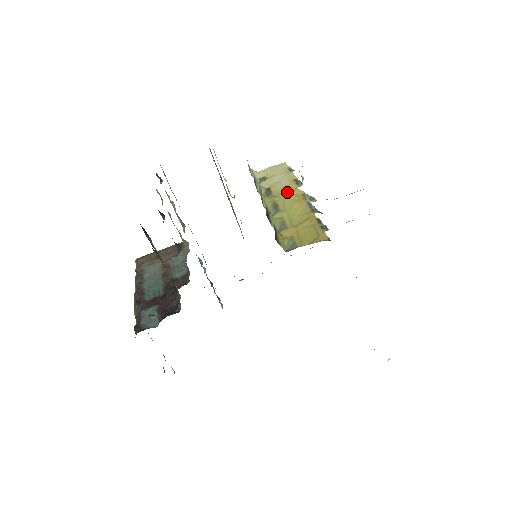
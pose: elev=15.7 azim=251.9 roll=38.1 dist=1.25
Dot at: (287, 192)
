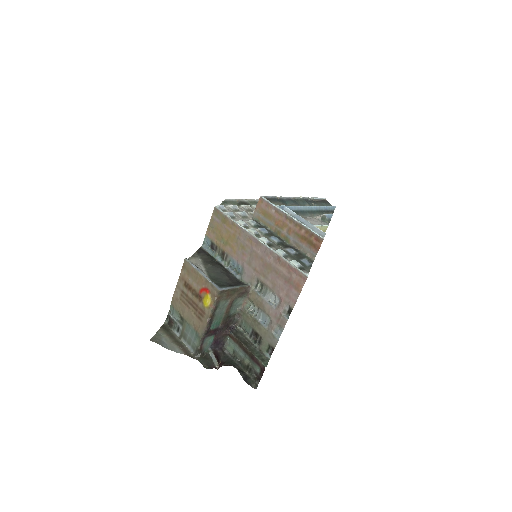
Dot at: occluded
